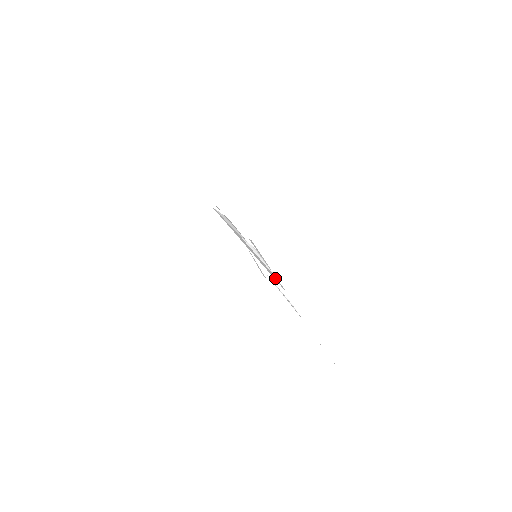
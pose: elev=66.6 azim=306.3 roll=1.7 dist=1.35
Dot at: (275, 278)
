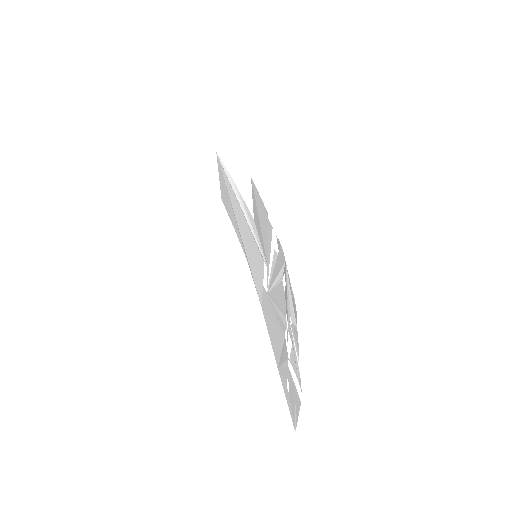
Dot at: (258, 285)
